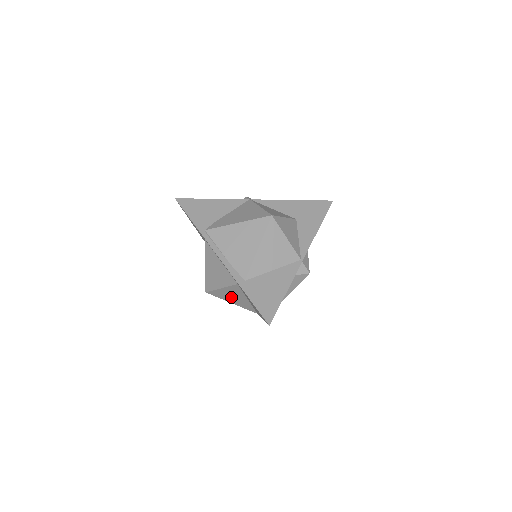
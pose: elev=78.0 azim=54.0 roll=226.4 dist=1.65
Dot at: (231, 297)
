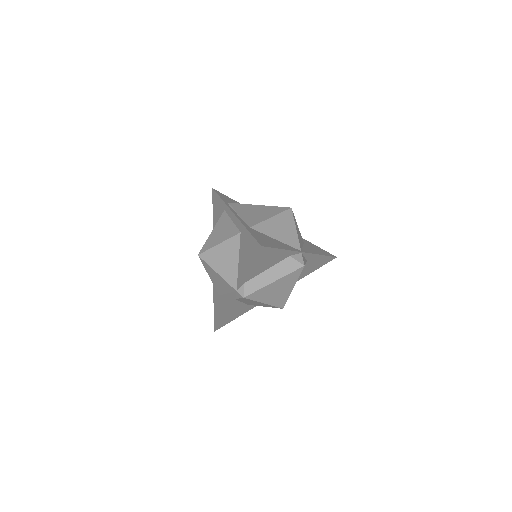
Dot at: (222, 260)
